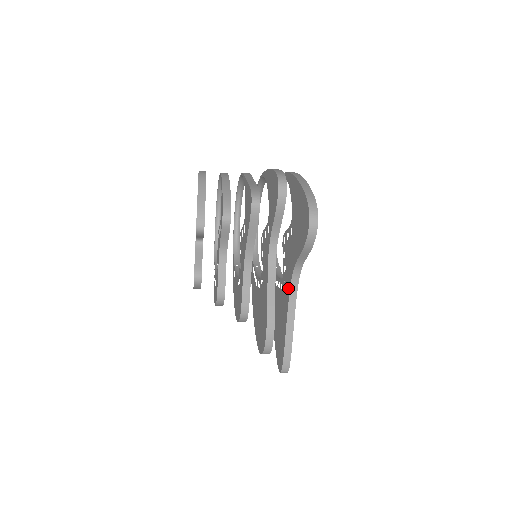
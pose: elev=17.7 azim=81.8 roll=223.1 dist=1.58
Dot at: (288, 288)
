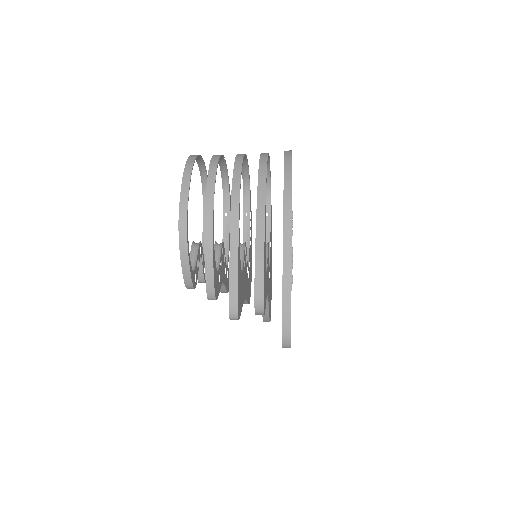
Dot at: occluded
